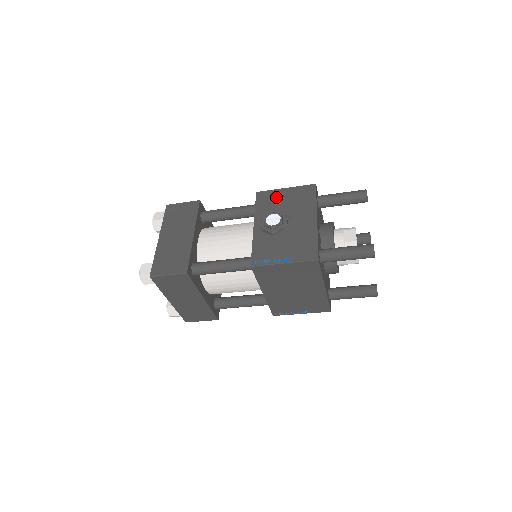
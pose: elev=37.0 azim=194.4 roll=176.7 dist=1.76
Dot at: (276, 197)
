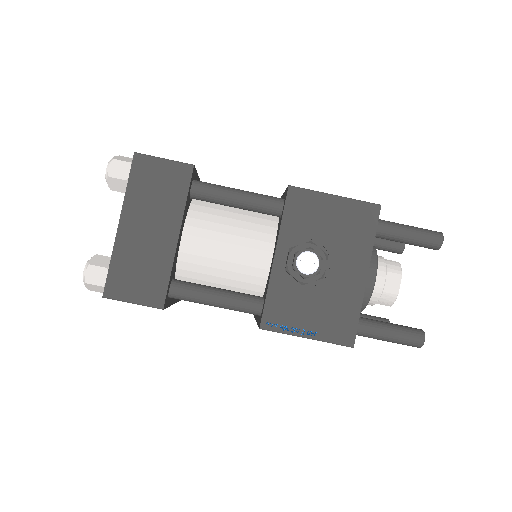
Dot at: (317, 210)
